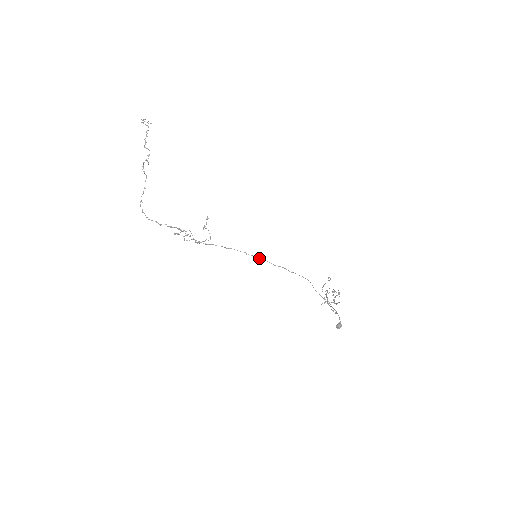
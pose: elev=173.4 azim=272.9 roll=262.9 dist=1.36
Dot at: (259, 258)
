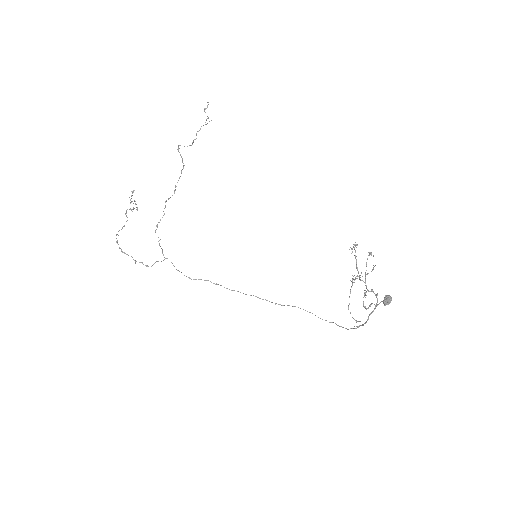
Dot at: (258, 297)
